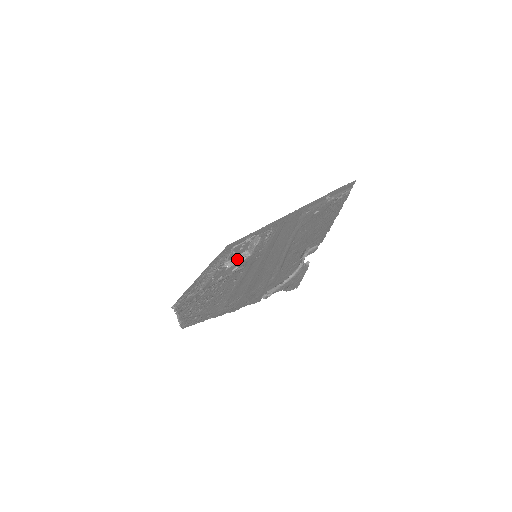
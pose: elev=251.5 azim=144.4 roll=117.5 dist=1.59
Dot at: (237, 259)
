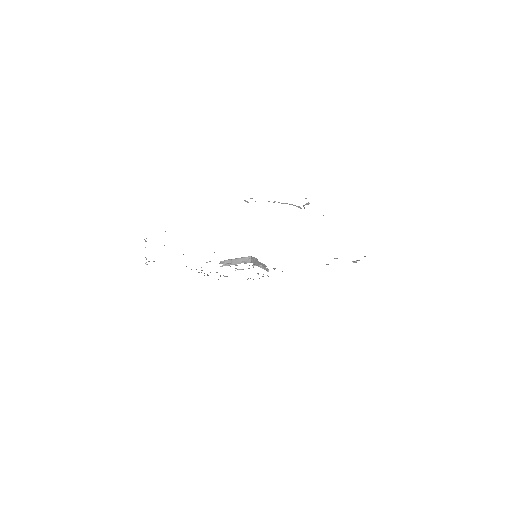
Dot at: (236, 261)
